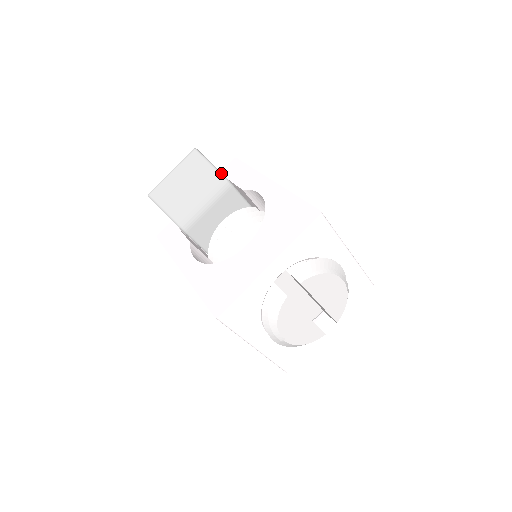
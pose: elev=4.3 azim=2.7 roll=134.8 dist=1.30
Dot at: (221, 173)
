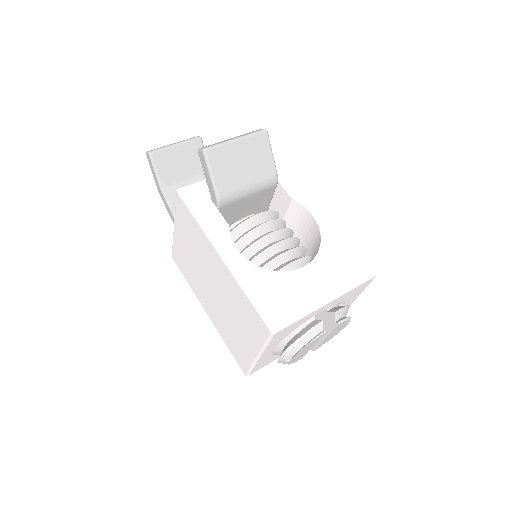
Dot at: occluded
